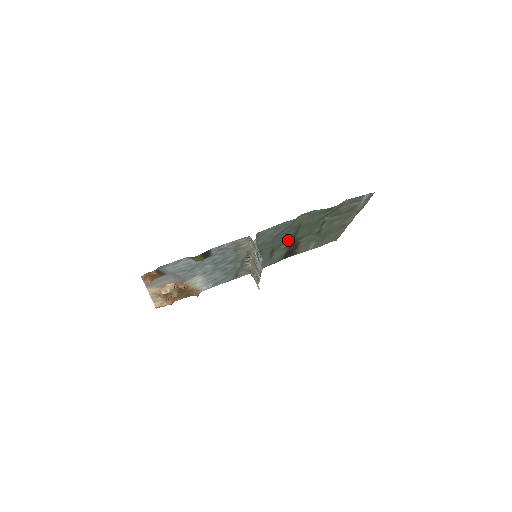
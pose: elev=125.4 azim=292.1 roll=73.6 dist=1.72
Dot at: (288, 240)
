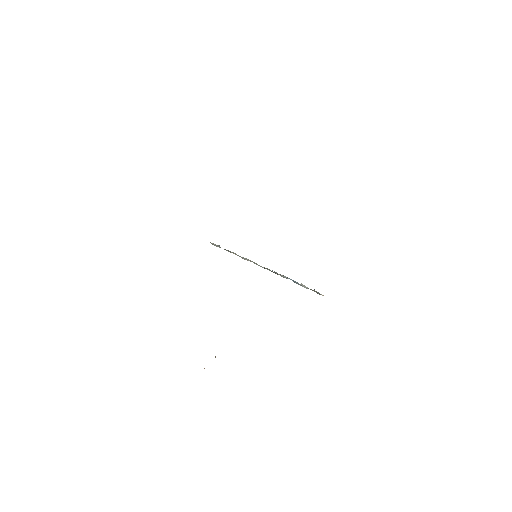
Dot at: occluded
